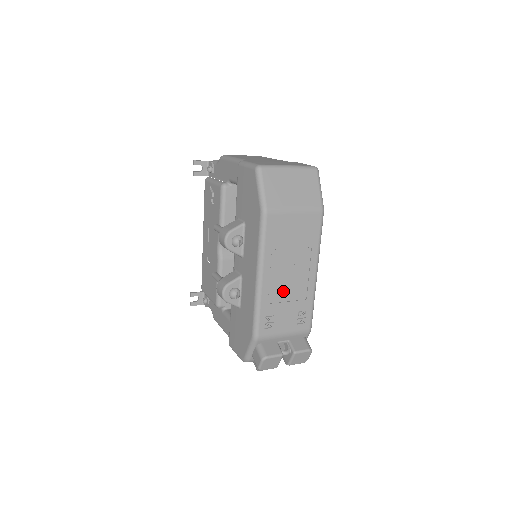
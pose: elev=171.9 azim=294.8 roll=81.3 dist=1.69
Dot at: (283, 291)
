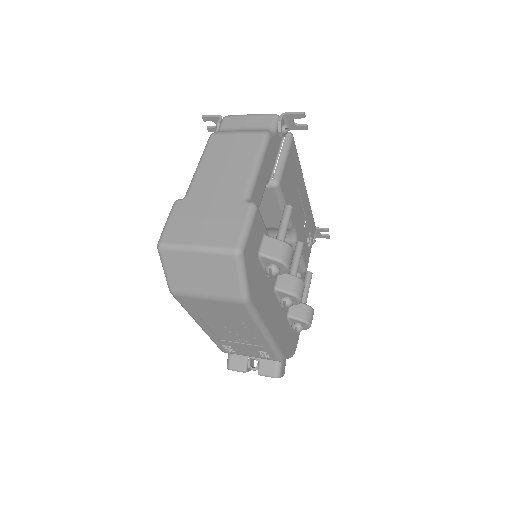
Dot at: (231, 337)
